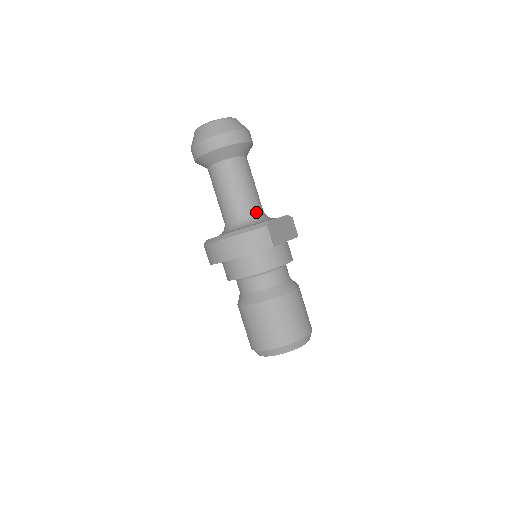
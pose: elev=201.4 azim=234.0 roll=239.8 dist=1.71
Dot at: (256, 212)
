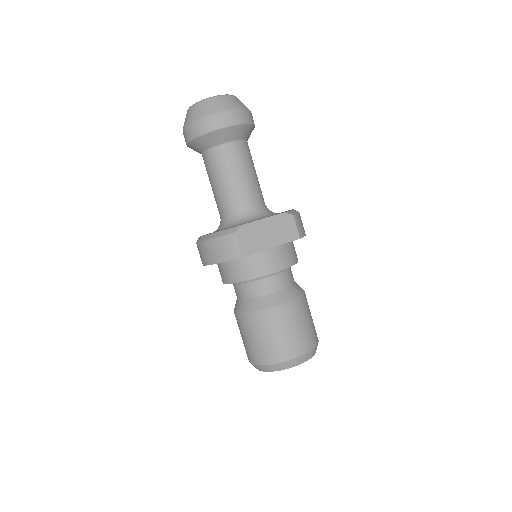
Dot at: (244, 209)
